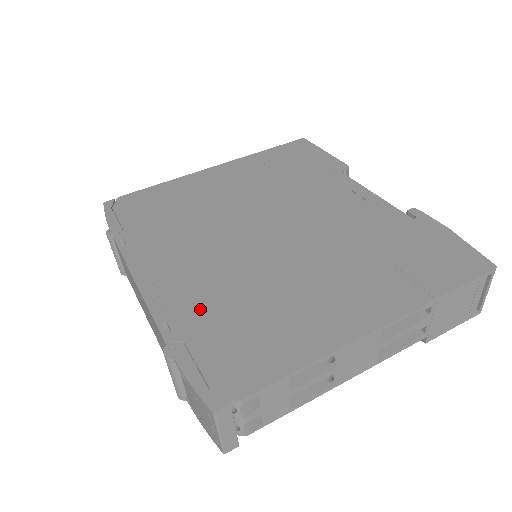
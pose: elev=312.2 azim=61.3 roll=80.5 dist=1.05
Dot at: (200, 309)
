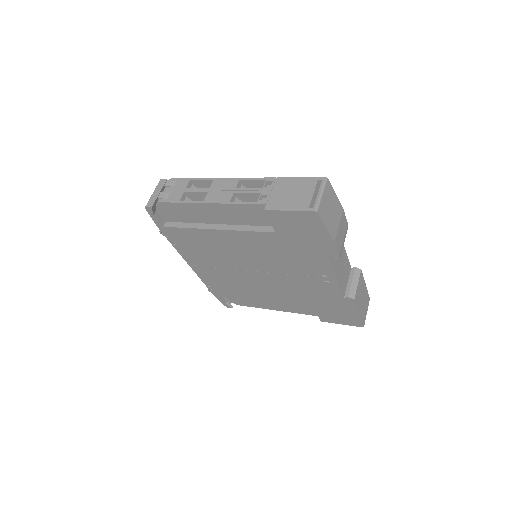
Dot at: occluded
